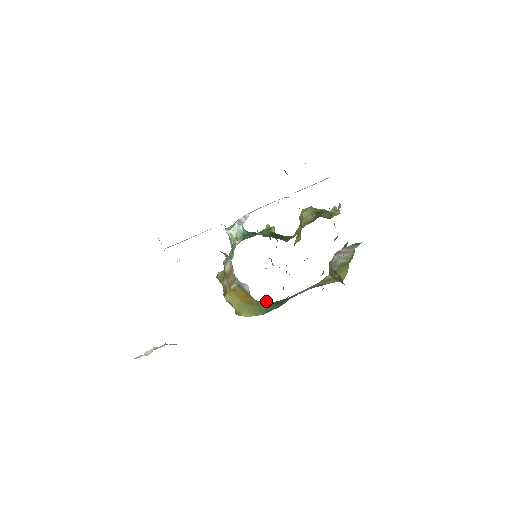
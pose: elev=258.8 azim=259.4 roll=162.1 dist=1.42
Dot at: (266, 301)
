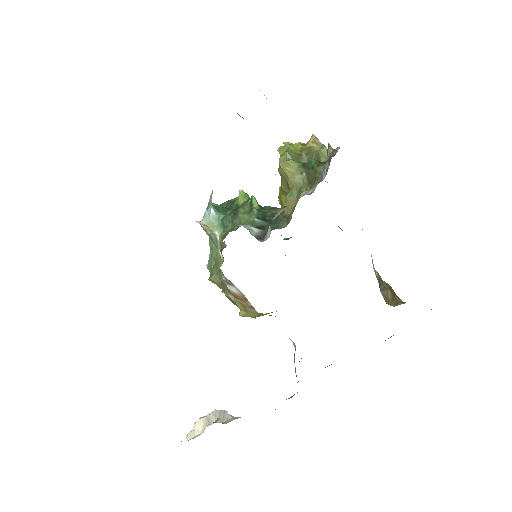
Dot at: occluded
